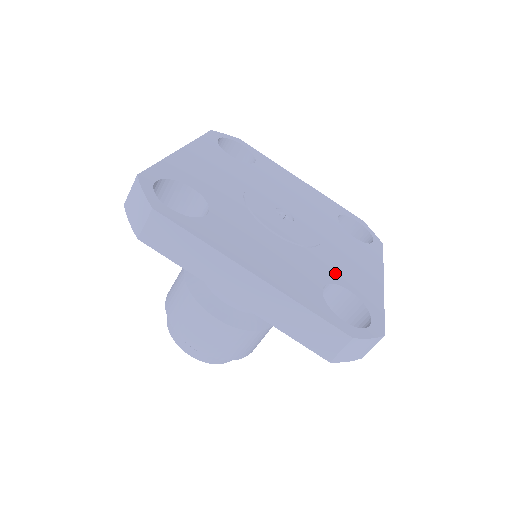
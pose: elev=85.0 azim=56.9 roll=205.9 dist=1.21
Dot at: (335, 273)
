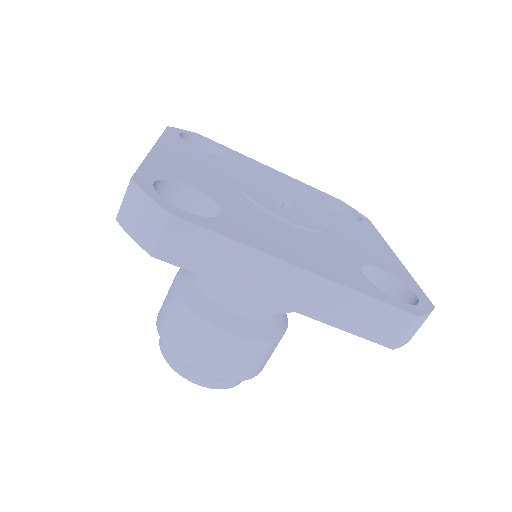
Dot at: (359, 254)
